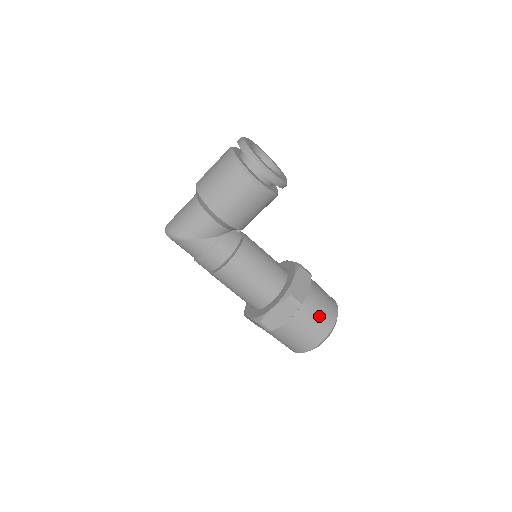
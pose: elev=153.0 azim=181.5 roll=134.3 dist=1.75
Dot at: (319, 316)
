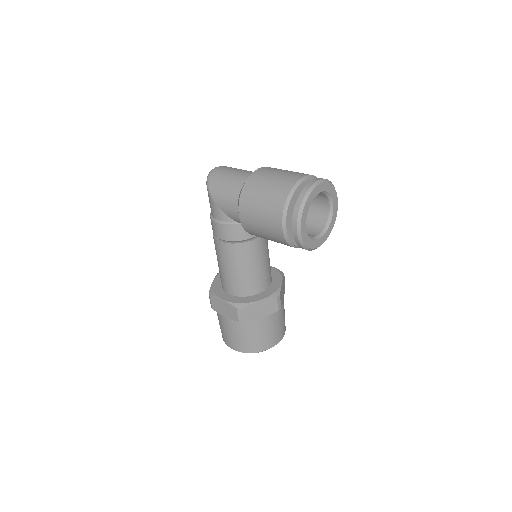
Dot at: (251, 338)
